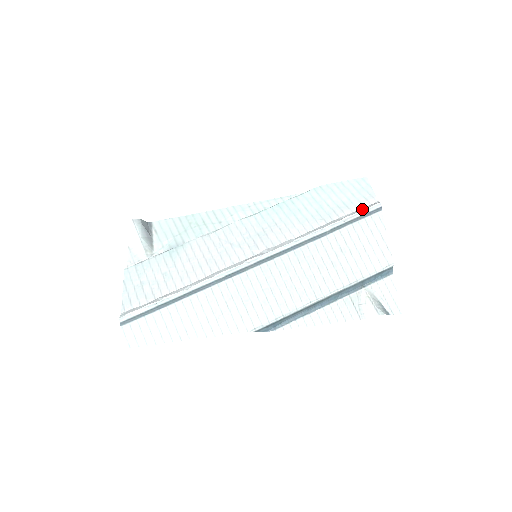
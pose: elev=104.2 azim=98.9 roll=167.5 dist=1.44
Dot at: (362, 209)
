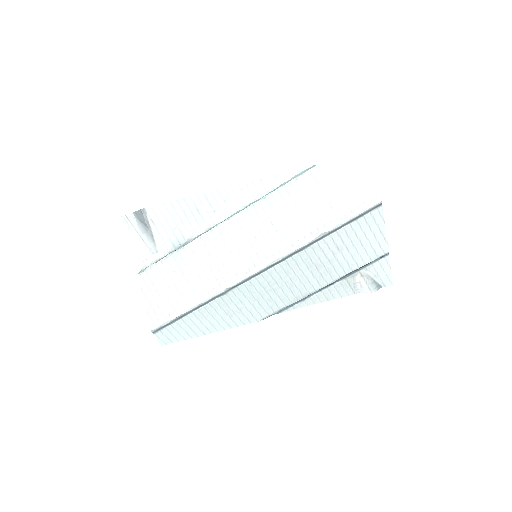
Dot at: (361, 208)
